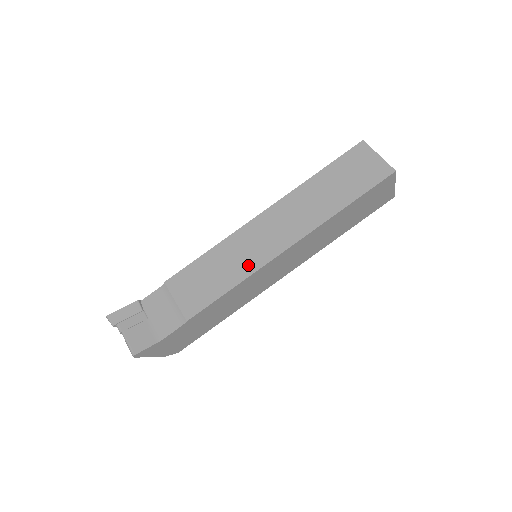
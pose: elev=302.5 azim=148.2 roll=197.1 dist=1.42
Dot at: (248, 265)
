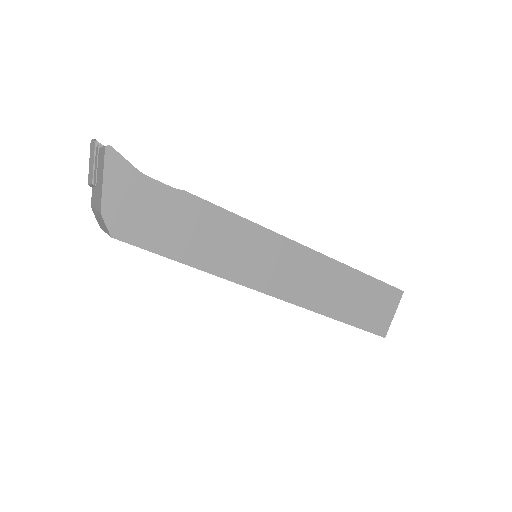
Dot at: occluded
